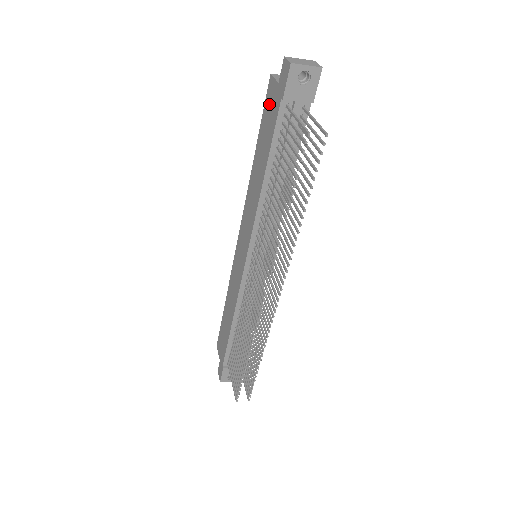
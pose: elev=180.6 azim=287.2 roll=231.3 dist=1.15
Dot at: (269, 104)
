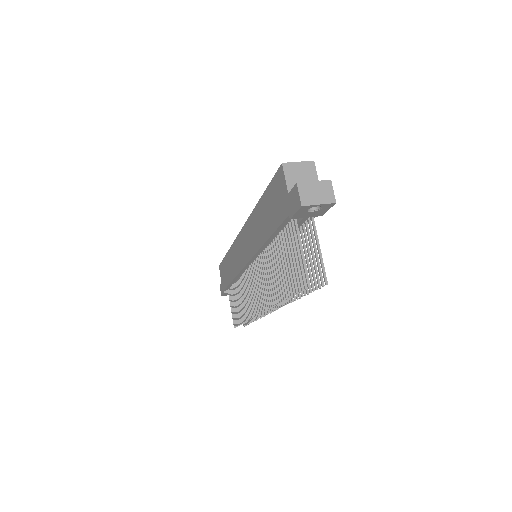
Dot at: (277, 190)
